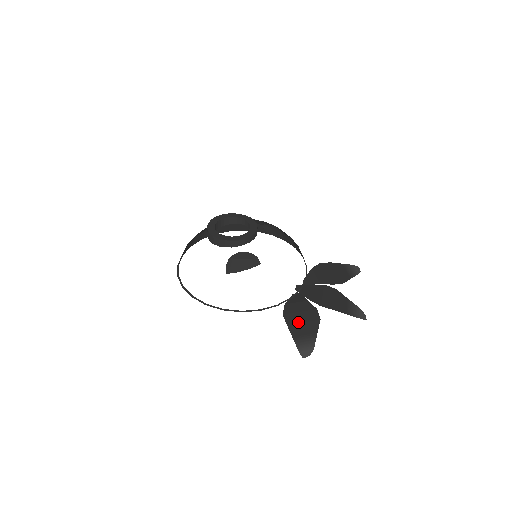
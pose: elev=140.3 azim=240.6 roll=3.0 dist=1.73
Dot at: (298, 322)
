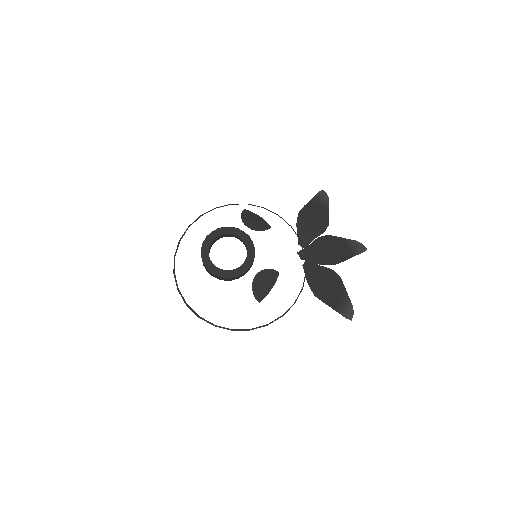
Dot at: (329, 294)
